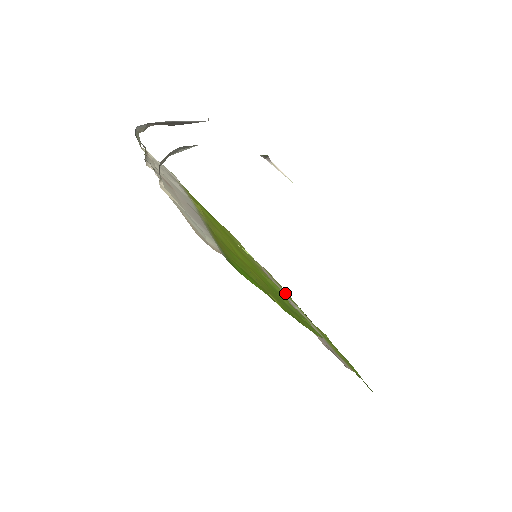
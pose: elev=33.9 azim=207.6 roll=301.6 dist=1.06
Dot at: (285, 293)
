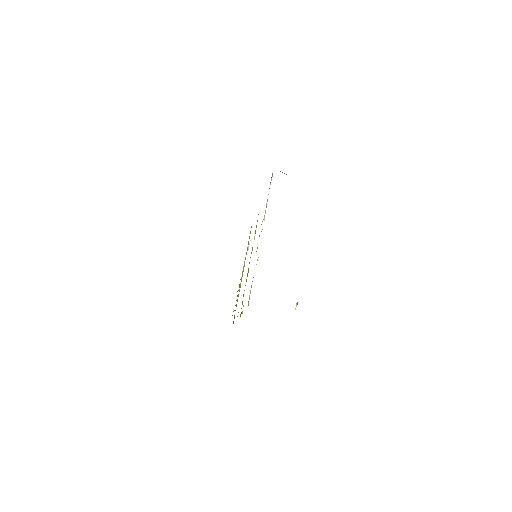
Dot at: occluded
